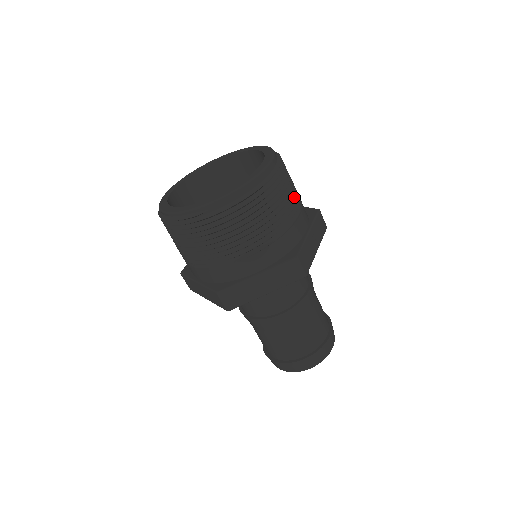
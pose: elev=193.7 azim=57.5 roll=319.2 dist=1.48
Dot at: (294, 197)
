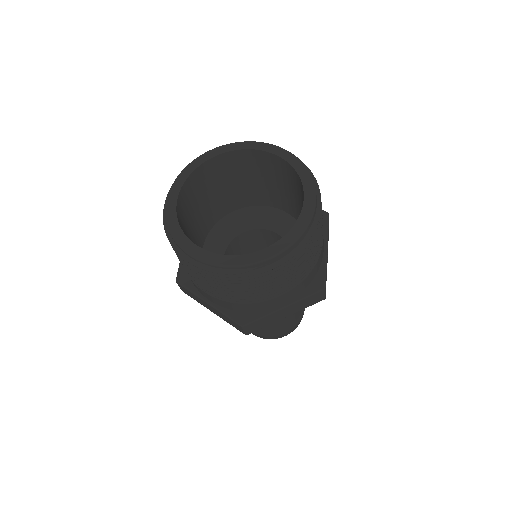
Dot at: occluded
